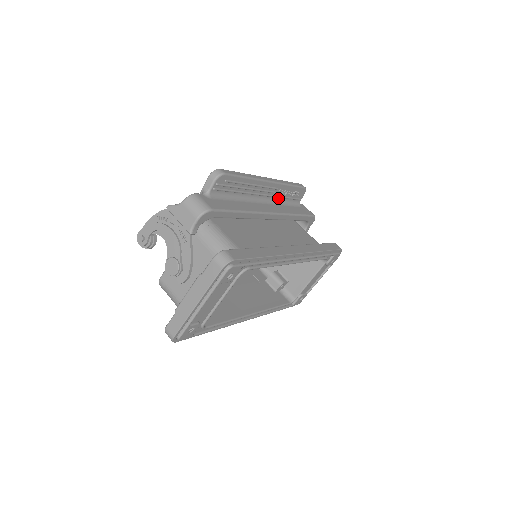
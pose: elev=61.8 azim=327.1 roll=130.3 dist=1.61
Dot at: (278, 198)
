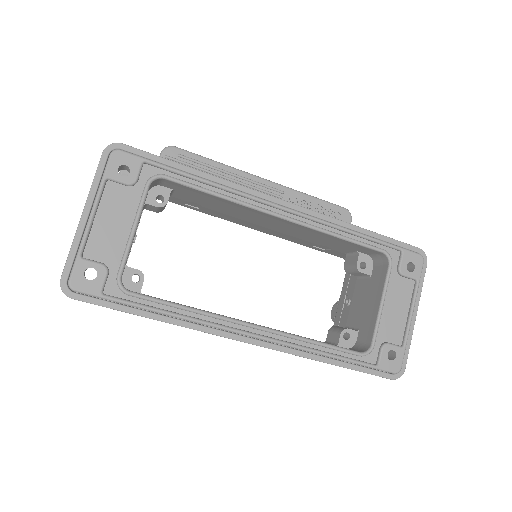
Dot at: occluded
